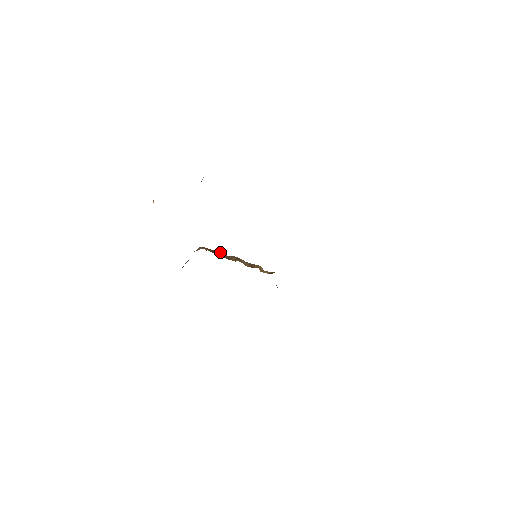
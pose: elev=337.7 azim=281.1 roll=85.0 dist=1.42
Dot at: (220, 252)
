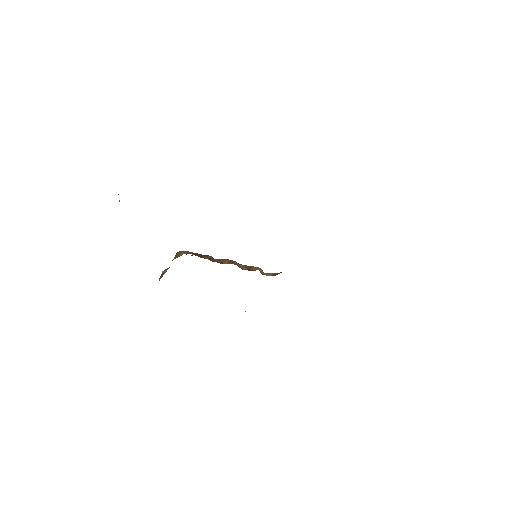
Dot at: (208, 255)
